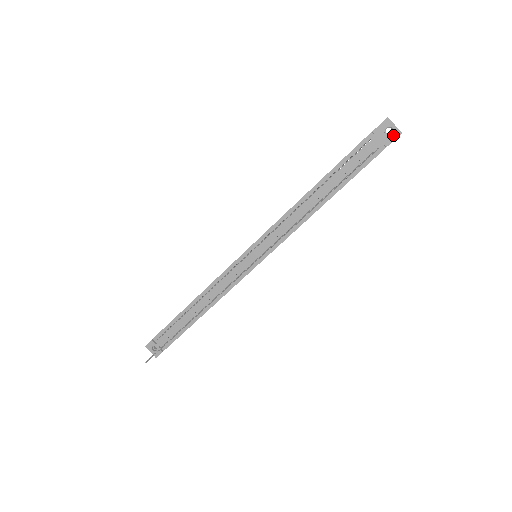
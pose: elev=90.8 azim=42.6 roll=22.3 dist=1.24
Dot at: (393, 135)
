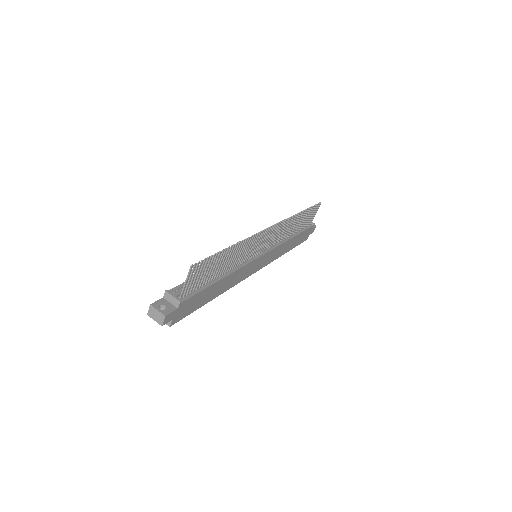
Dot at: occluded
